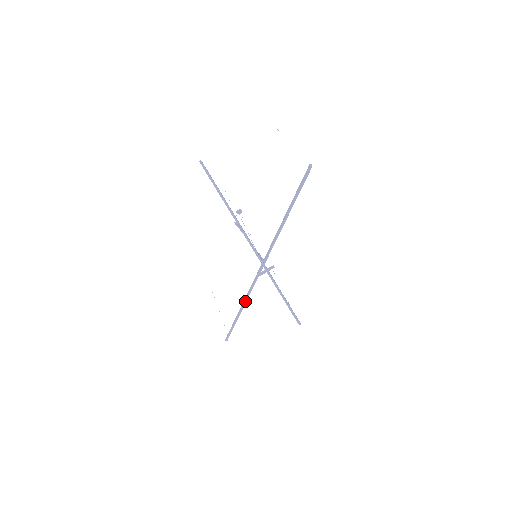
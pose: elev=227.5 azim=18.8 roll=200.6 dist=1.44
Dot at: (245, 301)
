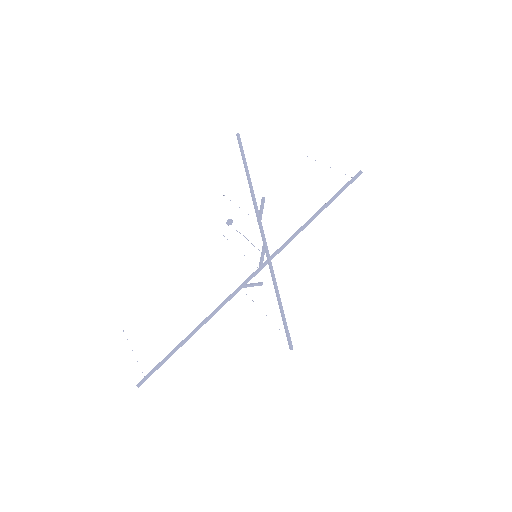
Dot at: (206, 321)
